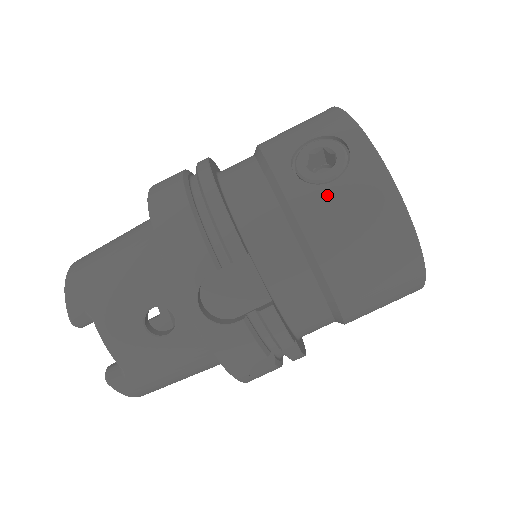
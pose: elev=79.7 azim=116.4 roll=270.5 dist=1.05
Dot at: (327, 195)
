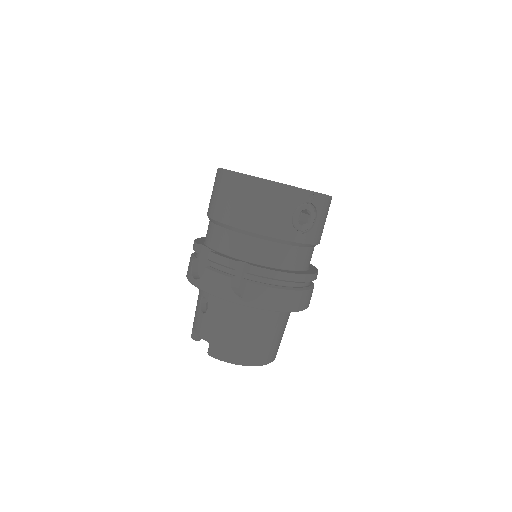
Dot at: (211, 198)
